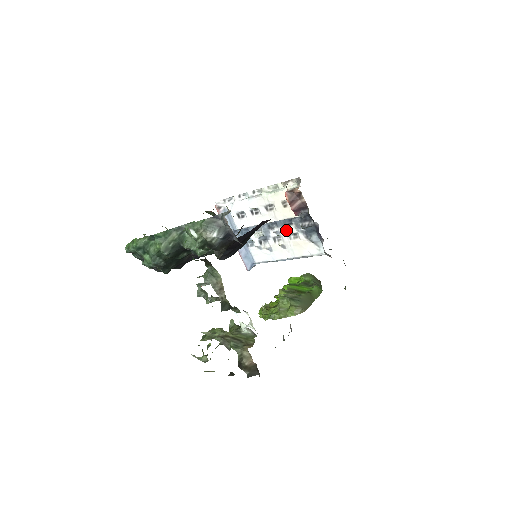
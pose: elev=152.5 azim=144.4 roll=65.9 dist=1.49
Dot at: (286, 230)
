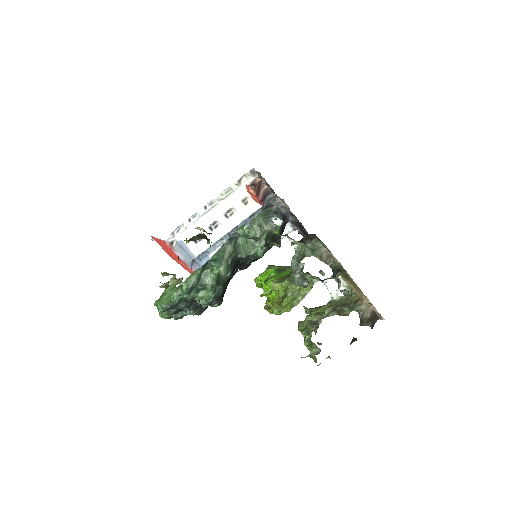
Dot at: occluded
